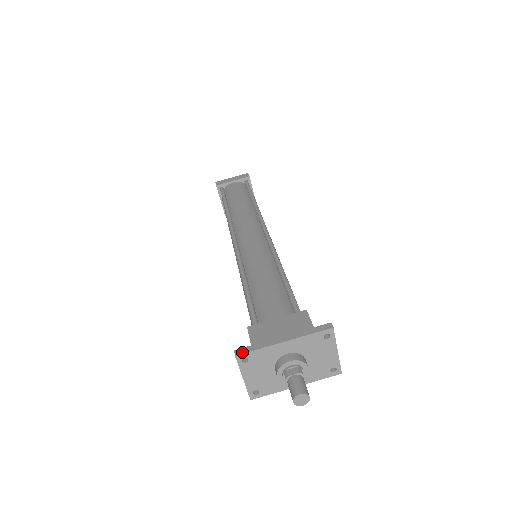
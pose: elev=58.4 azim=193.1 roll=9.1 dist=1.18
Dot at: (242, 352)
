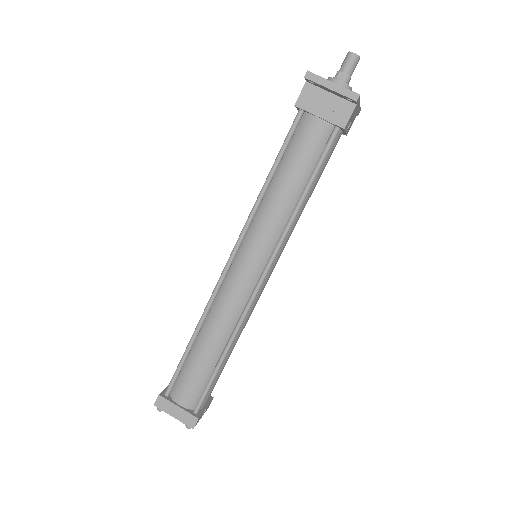
Dot at: (307, 74)
